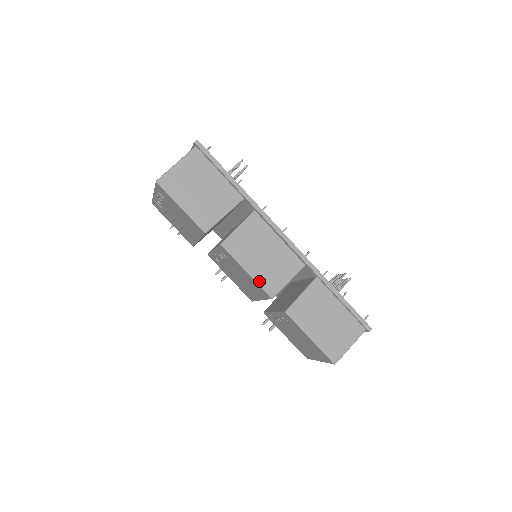
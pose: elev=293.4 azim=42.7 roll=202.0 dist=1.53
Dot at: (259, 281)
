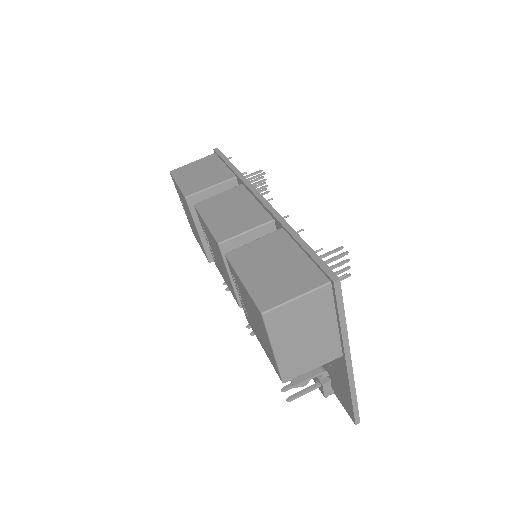
Dot at: (213, 229)
